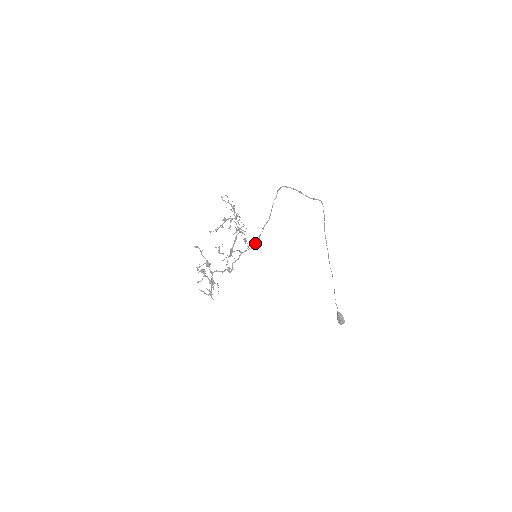
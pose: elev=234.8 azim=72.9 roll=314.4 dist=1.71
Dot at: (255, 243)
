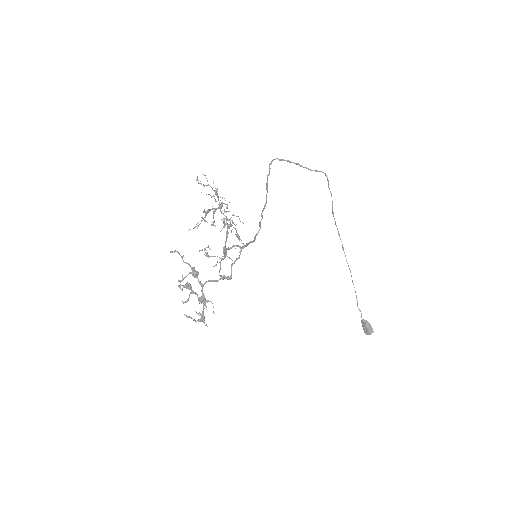
Dot at: (256, 234)
